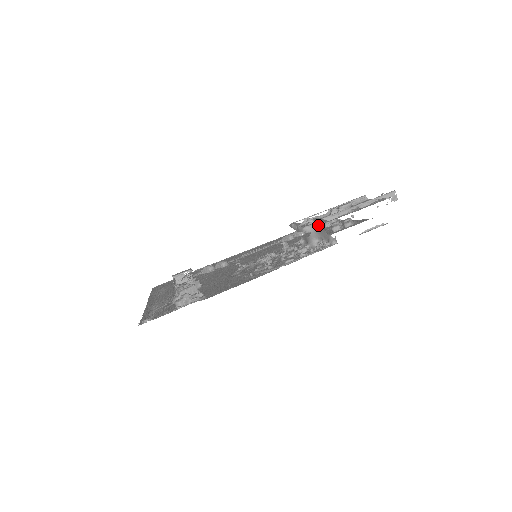
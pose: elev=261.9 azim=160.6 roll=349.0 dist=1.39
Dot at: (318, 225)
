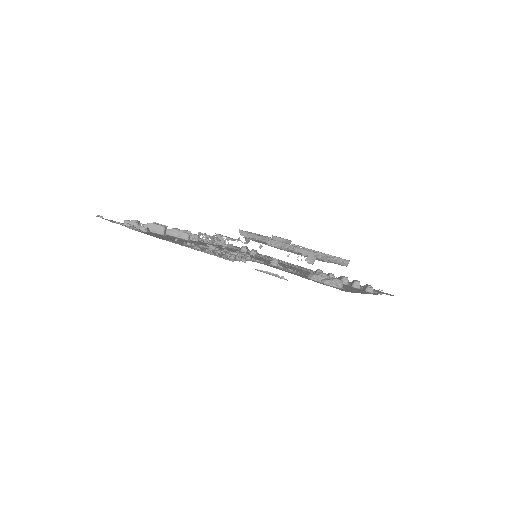
Dot at: (249, 240)
